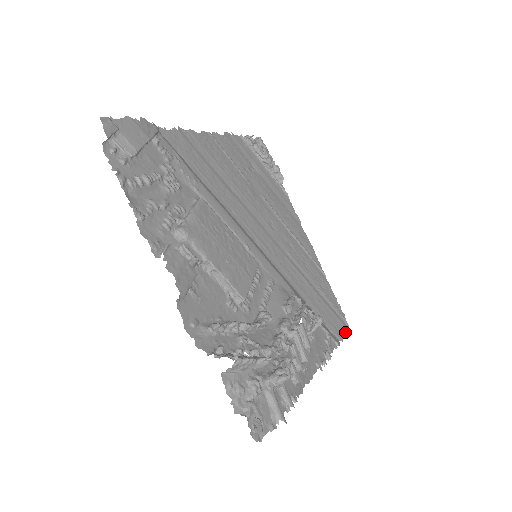
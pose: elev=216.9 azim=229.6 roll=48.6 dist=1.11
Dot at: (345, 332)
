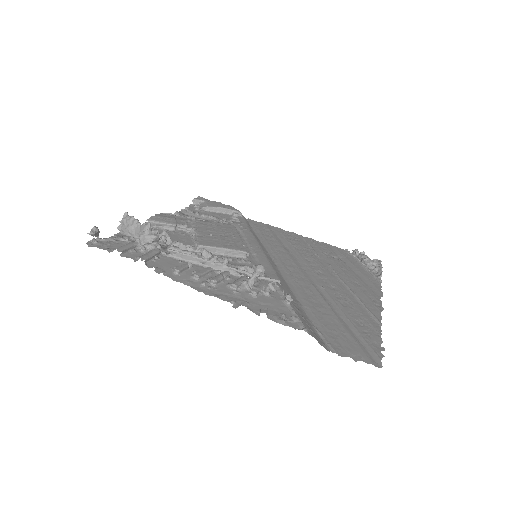
Dot at: (361, 360)
